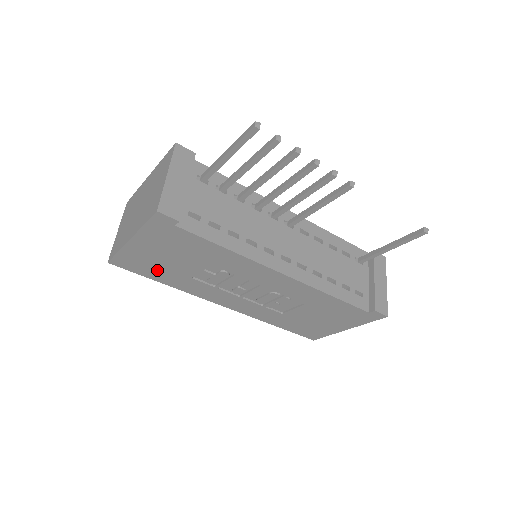
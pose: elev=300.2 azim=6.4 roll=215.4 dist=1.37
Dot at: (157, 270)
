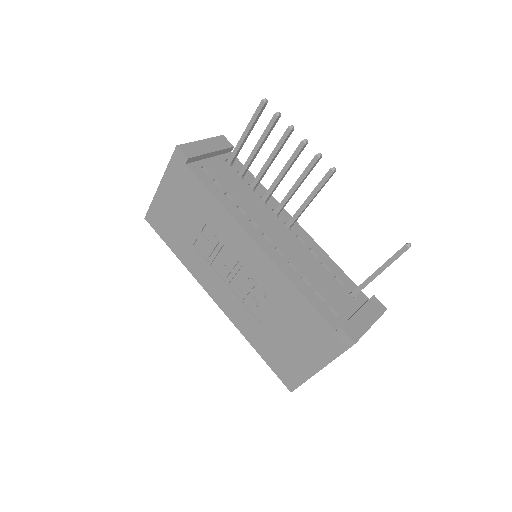
Dot at: (172, 231)
